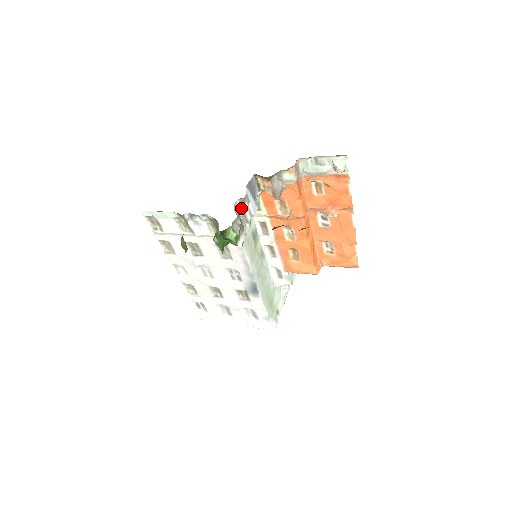
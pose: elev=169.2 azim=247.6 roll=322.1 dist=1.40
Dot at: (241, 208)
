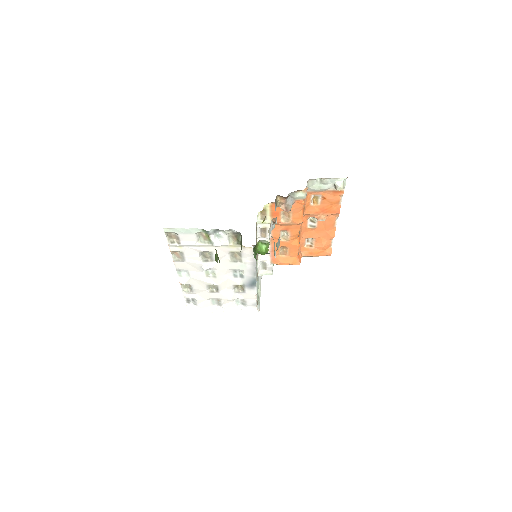
Dot at: occluded
